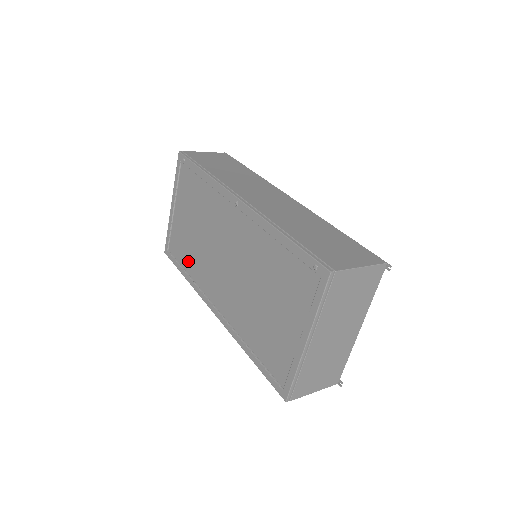
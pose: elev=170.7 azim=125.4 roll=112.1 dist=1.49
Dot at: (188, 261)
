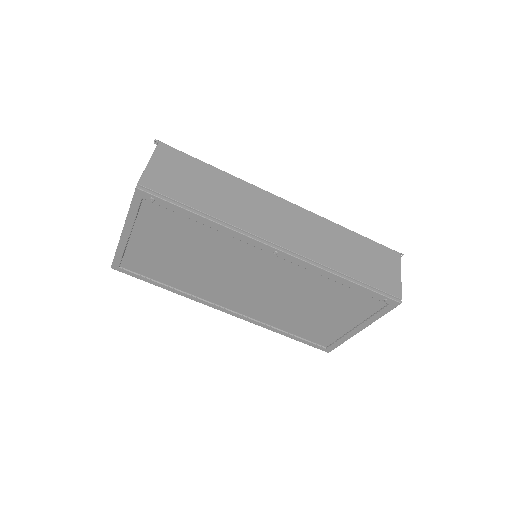
Dot at: (171, 279)
